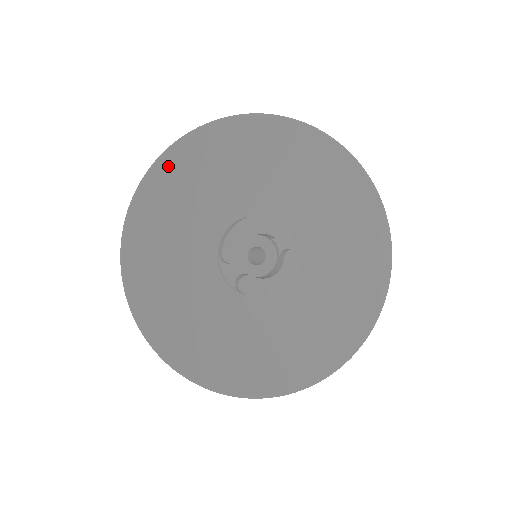
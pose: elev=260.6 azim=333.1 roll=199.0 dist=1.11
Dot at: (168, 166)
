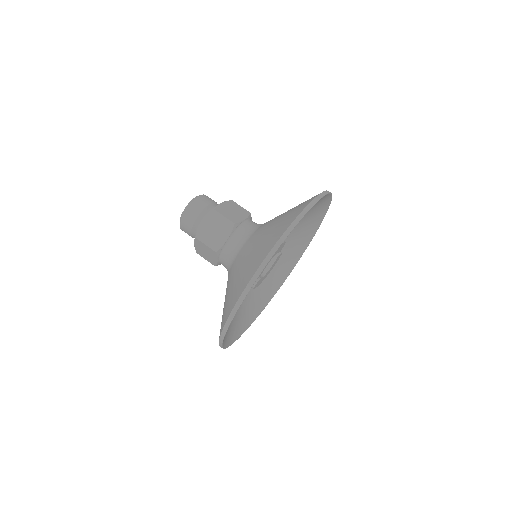
Dot at: occluded
